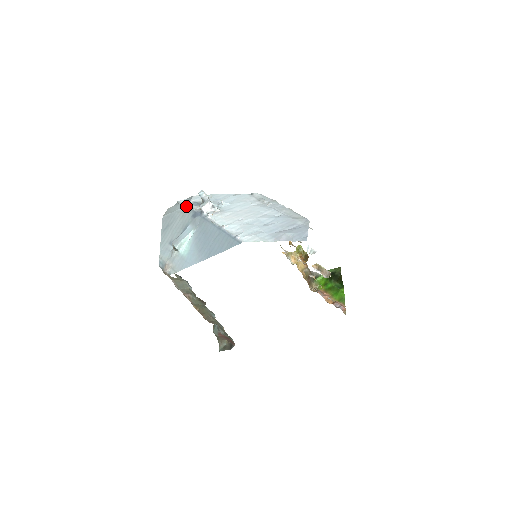
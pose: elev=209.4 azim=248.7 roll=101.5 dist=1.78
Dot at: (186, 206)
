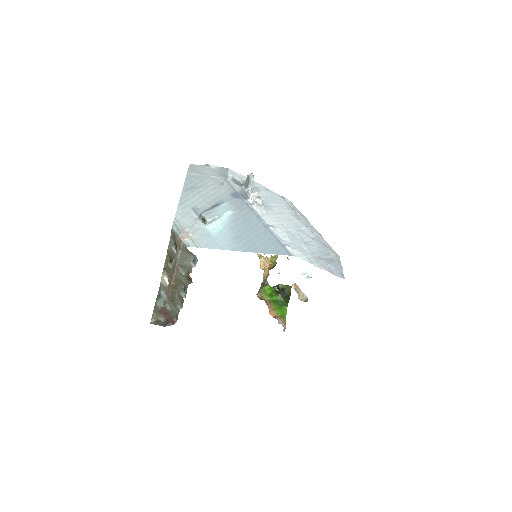
Dot at: (224, 178)
